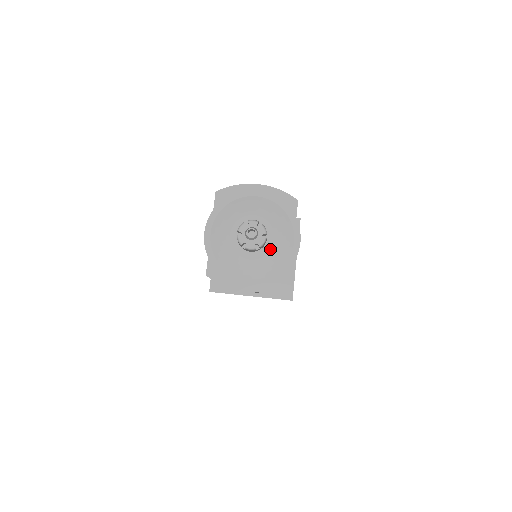
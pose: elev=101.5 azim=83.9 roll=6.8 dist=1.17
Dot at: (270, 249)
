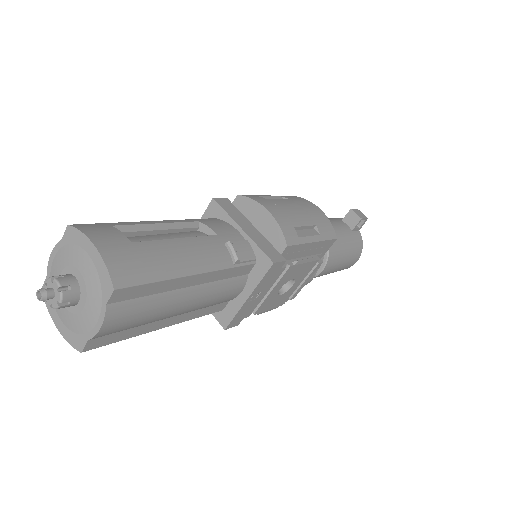
Dot at: (79, 312)
